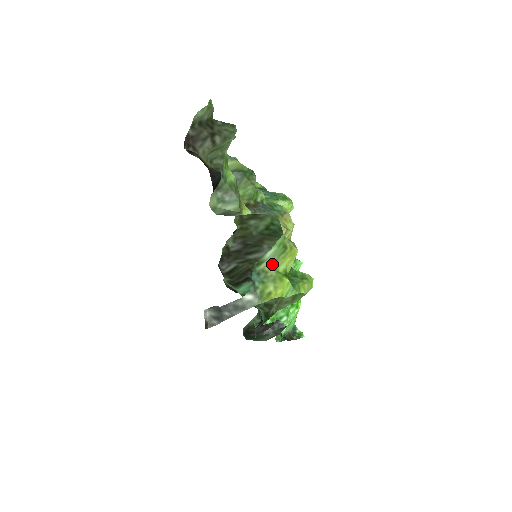
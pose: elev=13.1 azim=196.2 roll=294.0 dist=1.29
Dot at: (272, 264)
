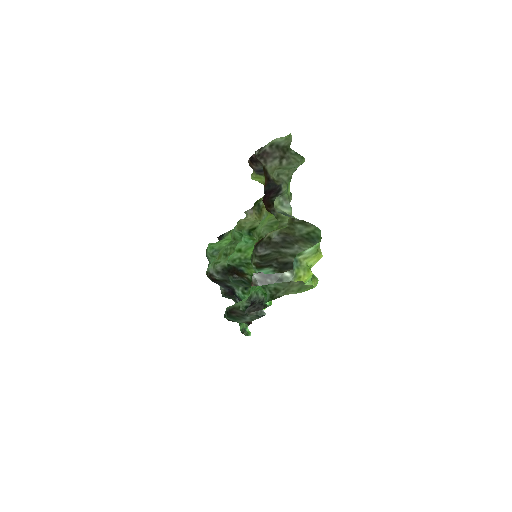
Dot at: (305, 258)
